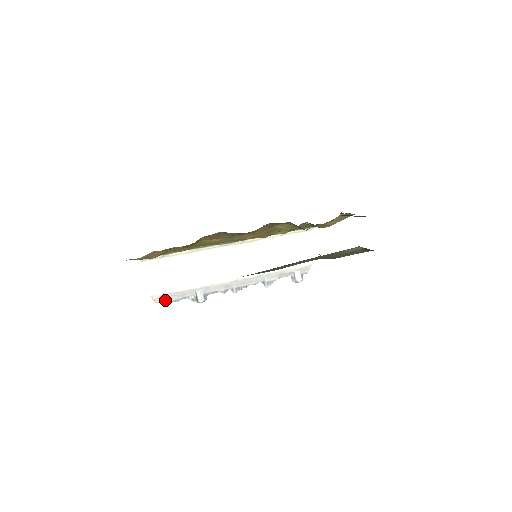
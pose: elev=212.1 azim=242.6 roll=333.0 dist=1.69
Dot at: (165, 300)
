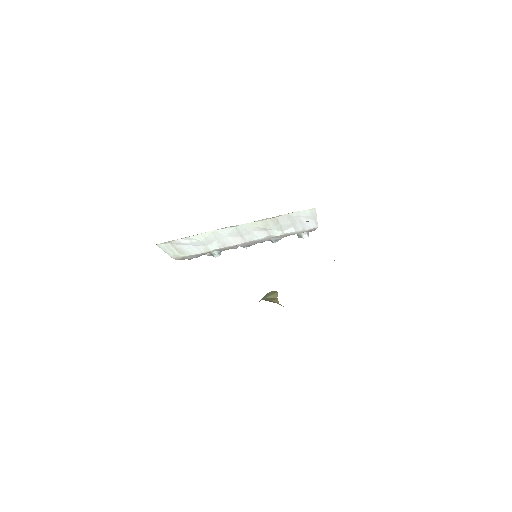
Dot at: (186, 258)
